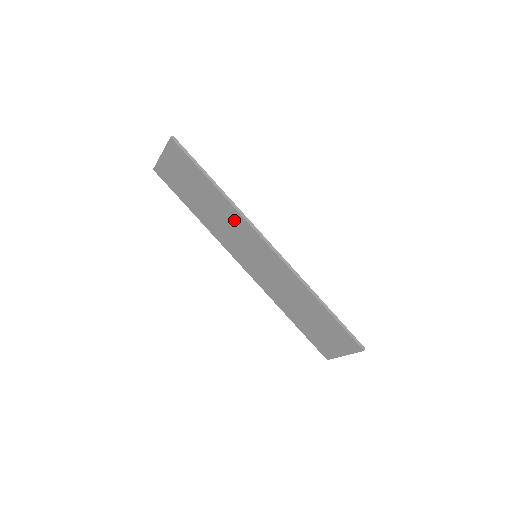
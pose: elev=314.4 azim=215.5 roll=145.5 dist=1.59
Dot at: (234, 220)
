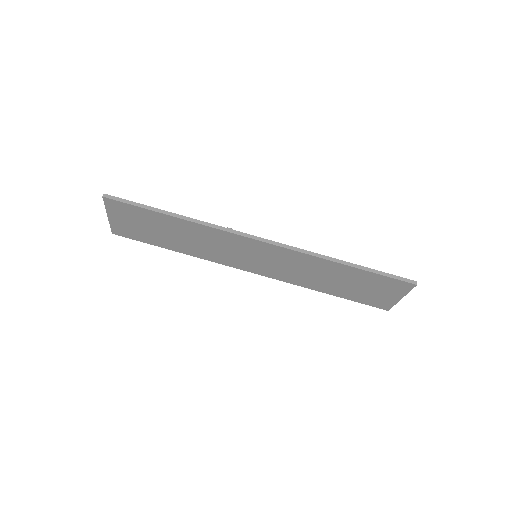
Dot at: (212, 236)
